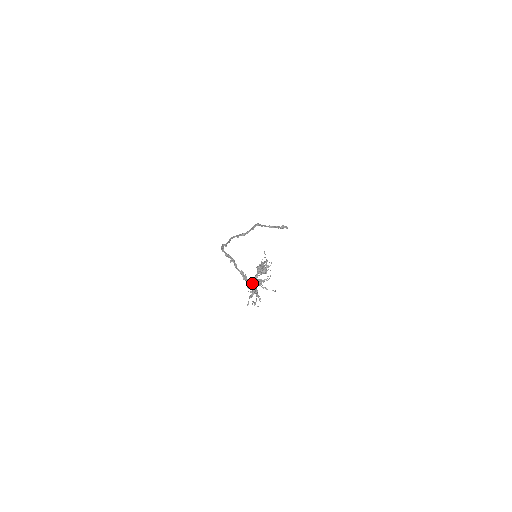
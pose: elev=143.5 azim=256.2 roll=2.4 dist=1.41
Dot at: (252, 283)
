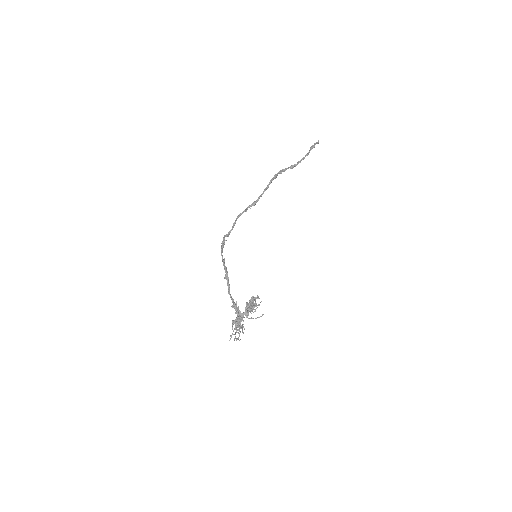
Dot at: (238, 319)
